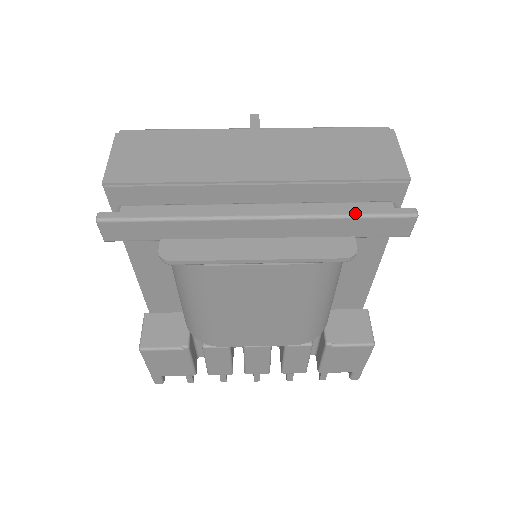
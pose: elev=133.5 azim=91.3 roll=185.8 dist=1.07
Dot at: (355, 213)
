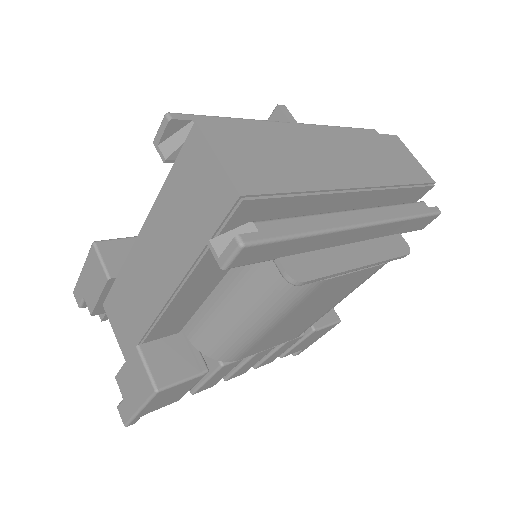
Dot at: (415, 214)
